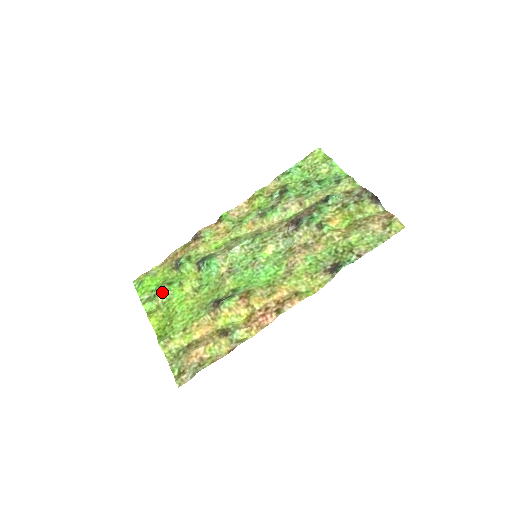
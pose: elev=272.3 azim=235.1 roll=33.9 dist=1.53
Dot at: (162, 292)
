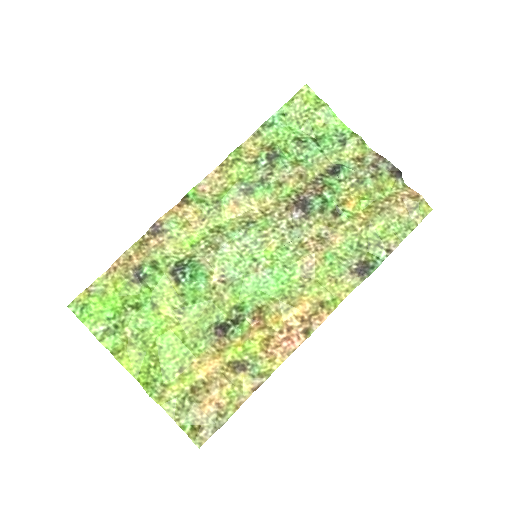
Dot at: (129, 322)
